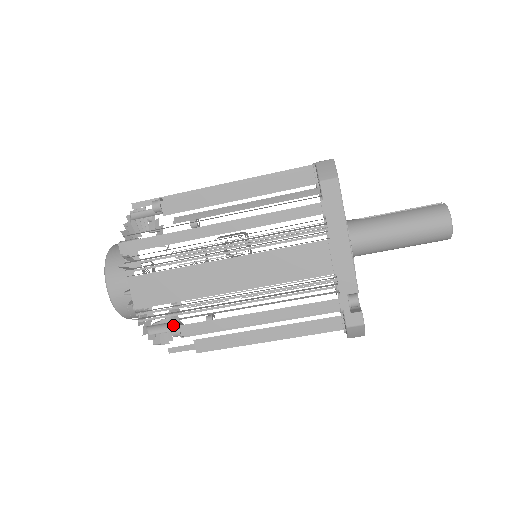
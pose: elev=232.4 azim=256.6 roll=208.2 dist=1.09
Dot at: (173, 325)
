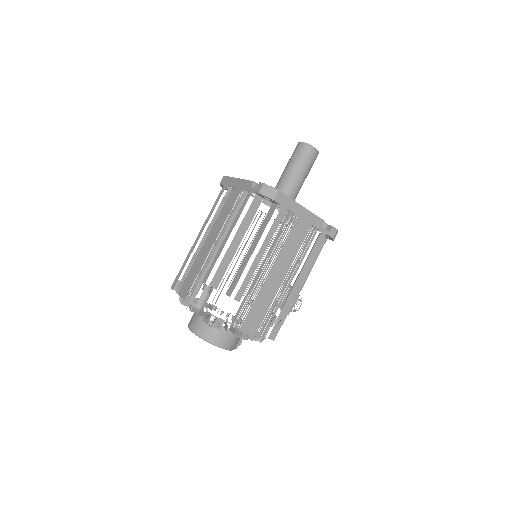
Dot at: occluded
